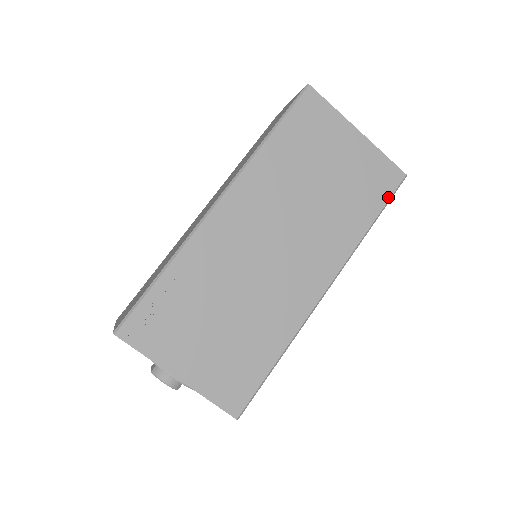
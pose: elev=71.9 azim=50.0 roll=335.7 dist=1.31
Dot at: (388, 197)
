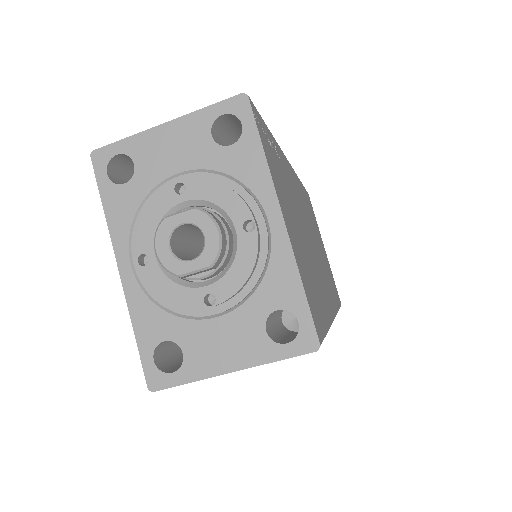
Dot at: occluded
